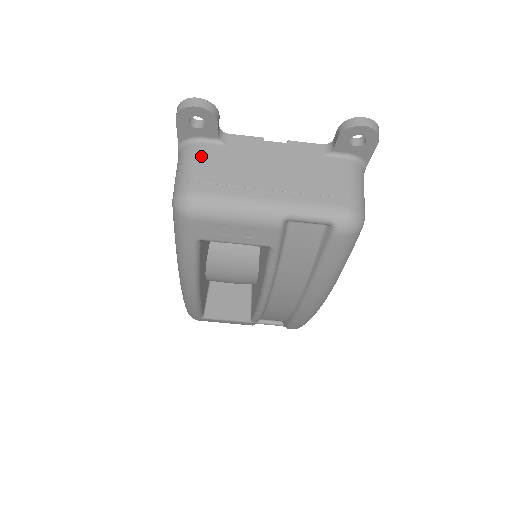
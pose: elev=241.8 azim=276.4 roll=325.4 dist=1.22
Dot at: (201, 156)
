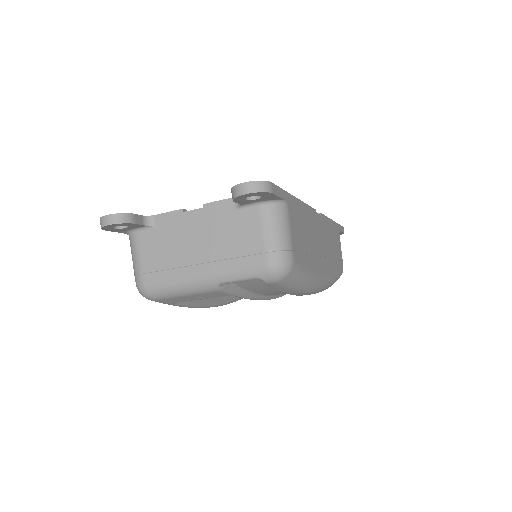
Dot at: (140, 247)
